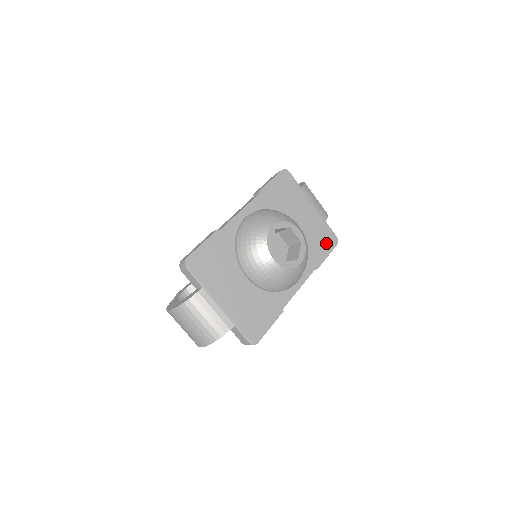
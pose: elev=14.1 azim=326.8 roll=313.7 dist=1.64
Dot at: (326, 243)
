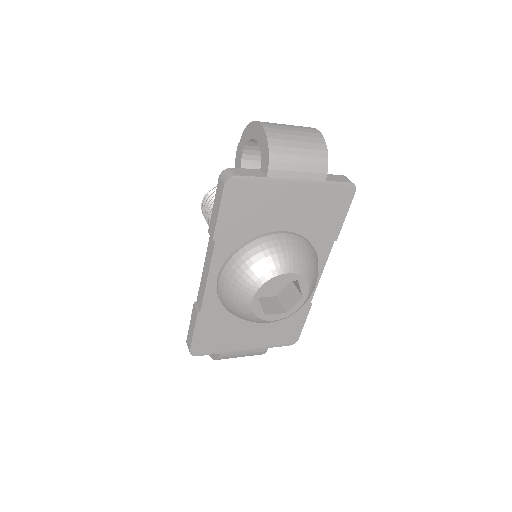
Dot at: (338, 205)
